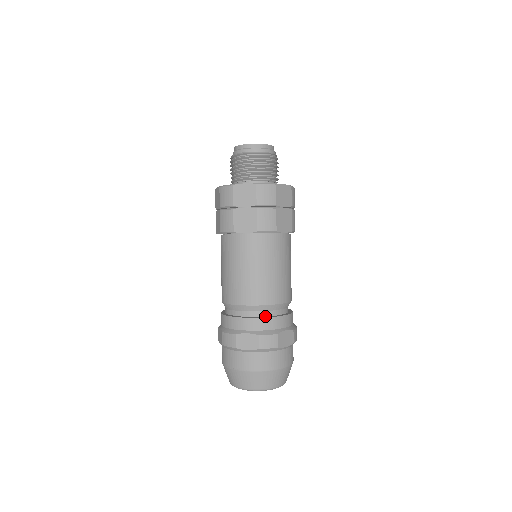
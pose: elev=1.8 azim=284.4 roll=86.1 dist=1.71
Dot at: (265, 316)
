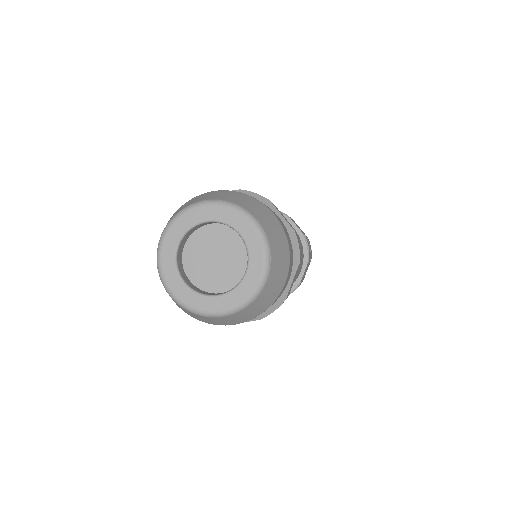
Dot at: occluded
